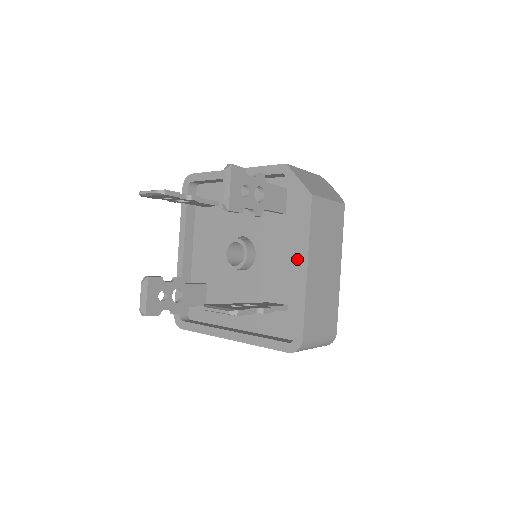
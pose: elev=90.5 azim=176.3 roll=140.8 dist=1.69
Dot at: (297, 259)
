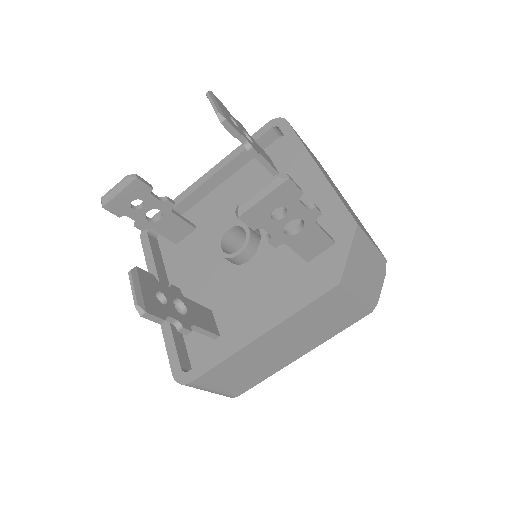
Dot at: (269, 312)
